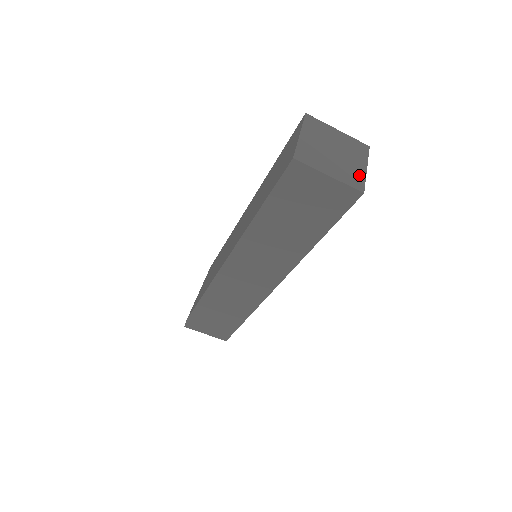
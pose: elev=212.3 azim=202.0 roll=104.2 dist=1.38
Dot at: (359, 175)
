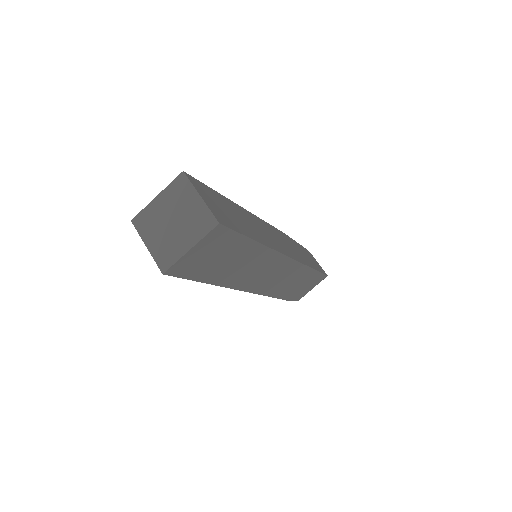
Dot at: (202, 213)
